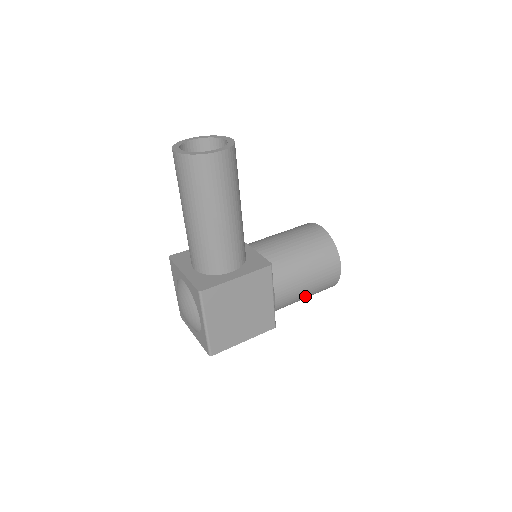
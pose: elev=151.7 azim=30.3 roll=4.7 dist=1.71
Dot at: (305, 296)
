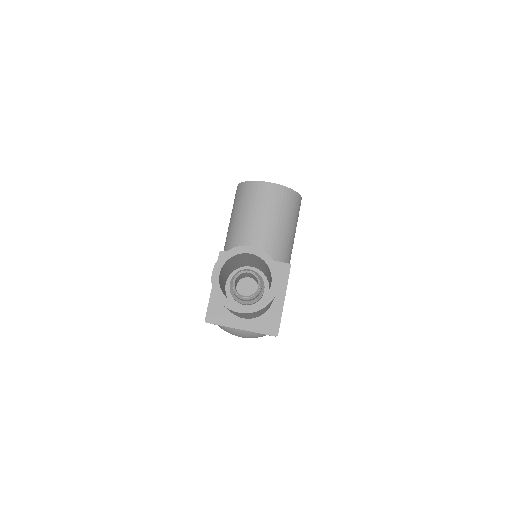
Dot at: occluded
